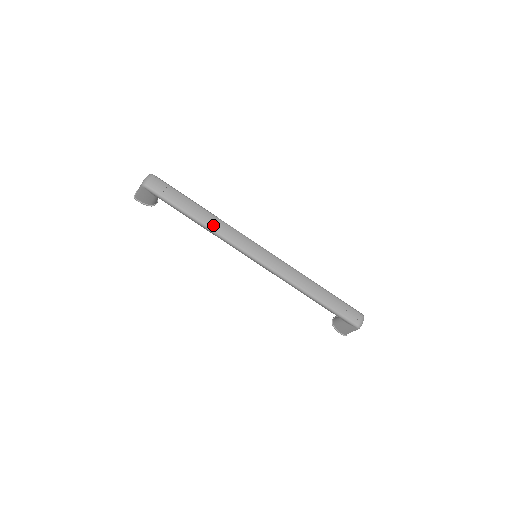
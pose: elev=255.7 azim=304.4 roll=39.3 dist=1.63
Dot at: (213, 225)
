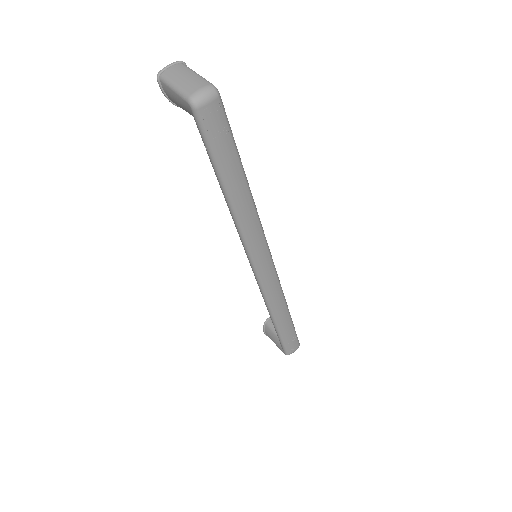
Dot at: (241, 212)
